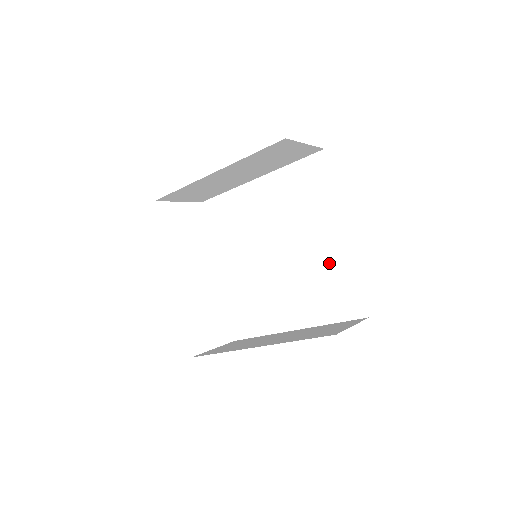
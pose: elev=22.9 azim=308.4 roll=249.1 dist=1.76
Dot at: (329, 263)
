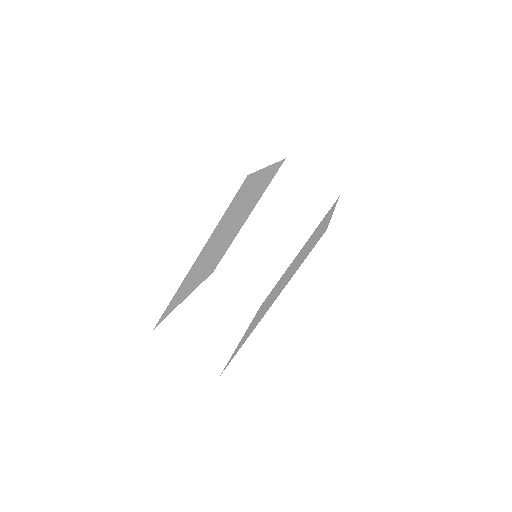
Dot at: occluded
